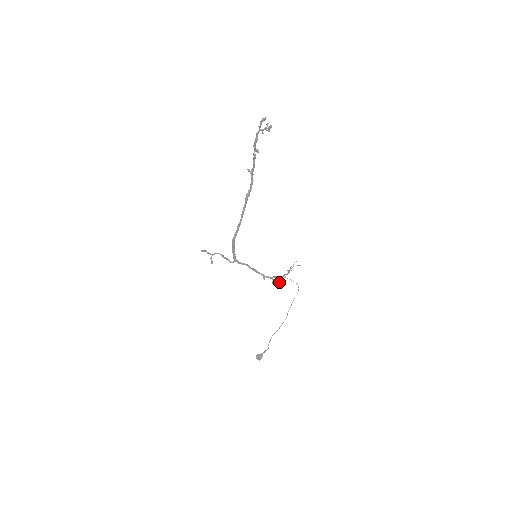
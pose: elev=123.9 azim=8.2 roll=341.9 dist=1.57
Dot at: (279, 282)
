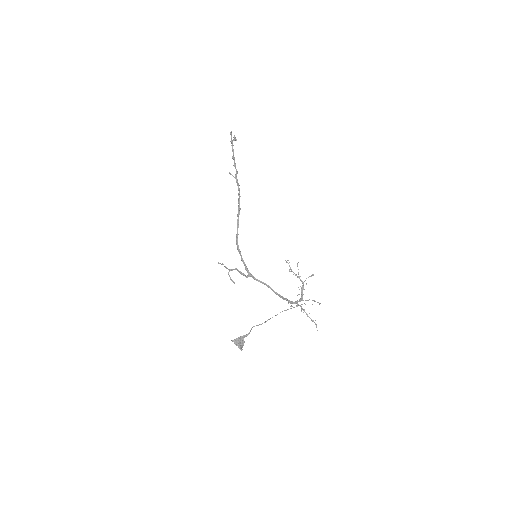
Dot at: occluded
